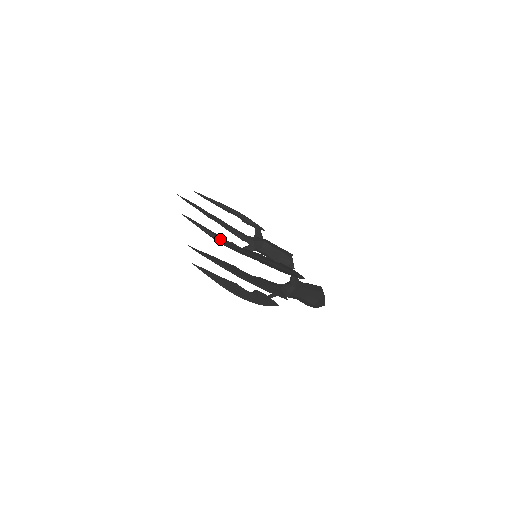
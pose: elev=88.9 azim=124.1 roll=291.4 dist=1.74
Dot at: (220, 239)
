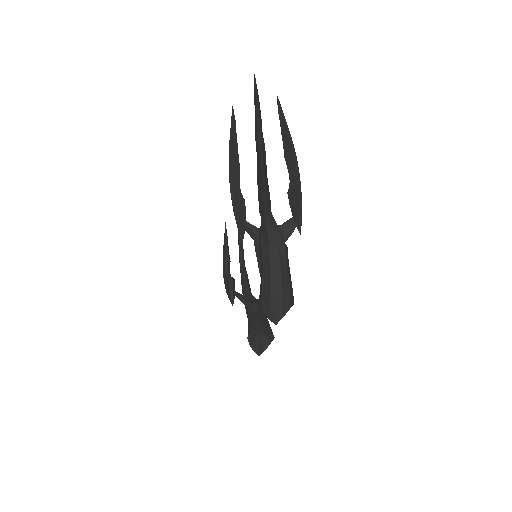
Dot at: (228, 269)
